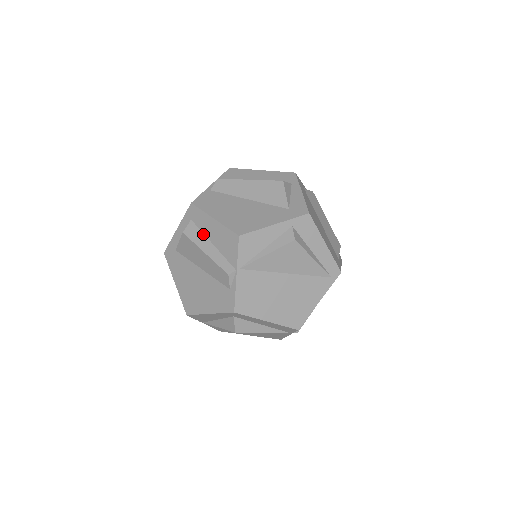
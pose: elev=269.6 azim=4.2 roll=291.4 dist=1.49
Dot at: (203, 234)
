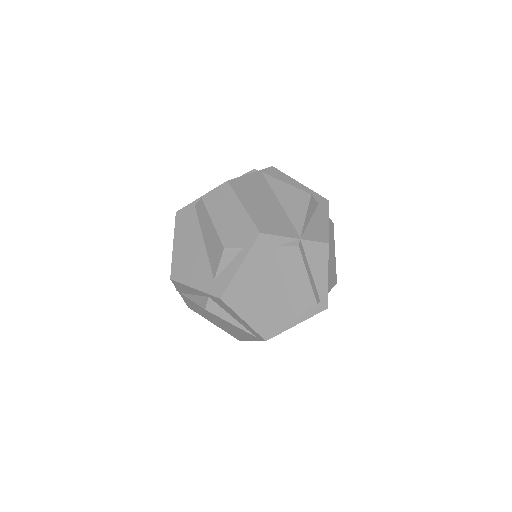
Dot at: occluded
